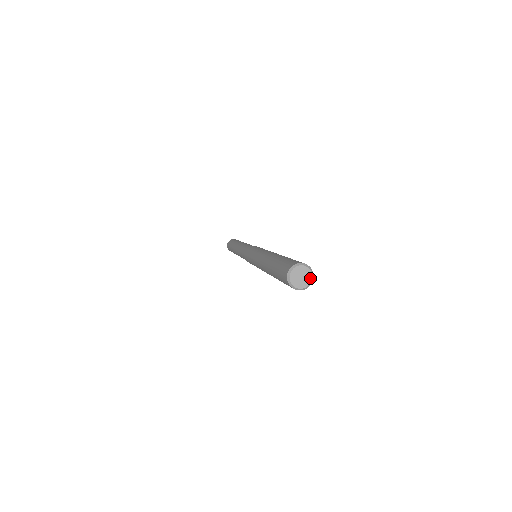
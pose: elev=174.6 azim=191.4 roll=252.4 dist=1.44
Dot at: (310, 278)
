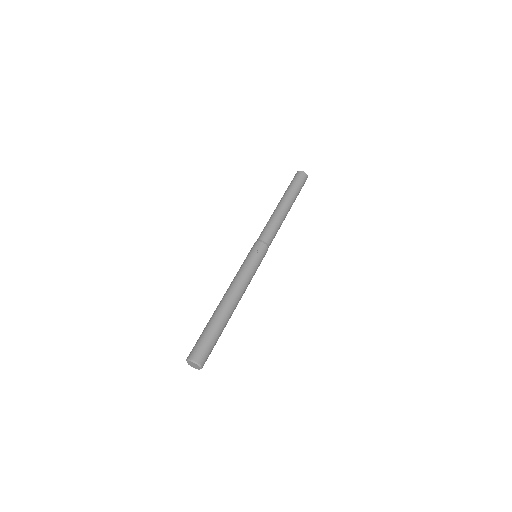
Dot at: (197, 365)
